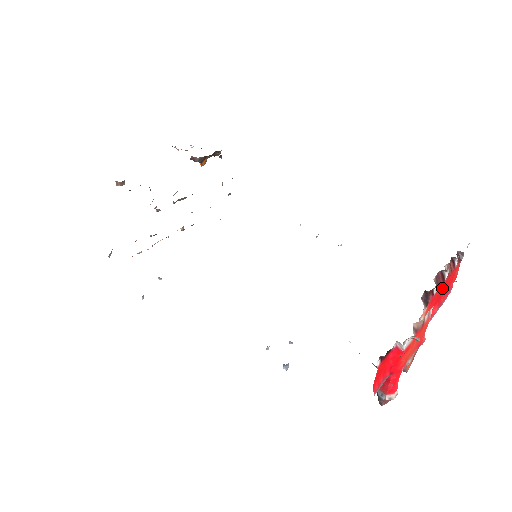
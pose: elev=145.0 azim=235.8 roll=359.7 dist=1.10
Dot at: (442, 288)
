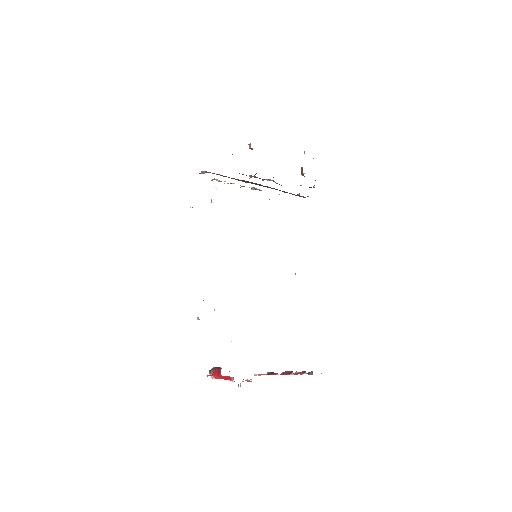
Dot at: occluded
